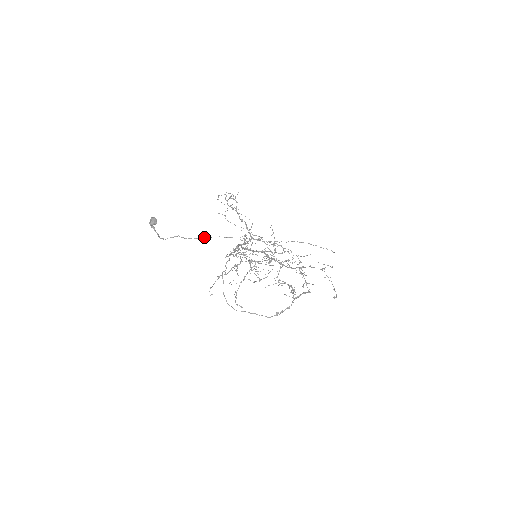
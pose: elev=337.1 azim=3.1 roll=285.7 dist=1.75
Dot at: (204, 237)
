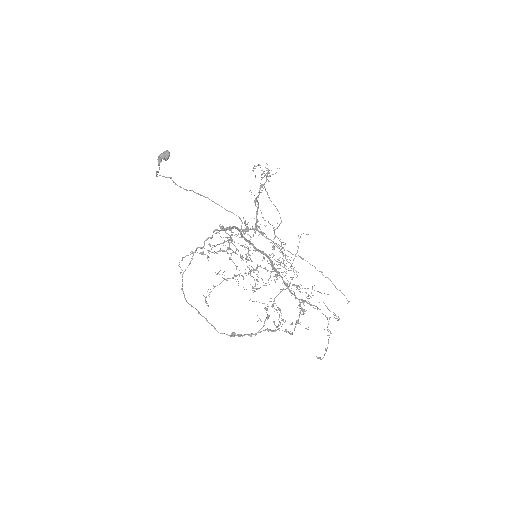
Dot at: occluded
